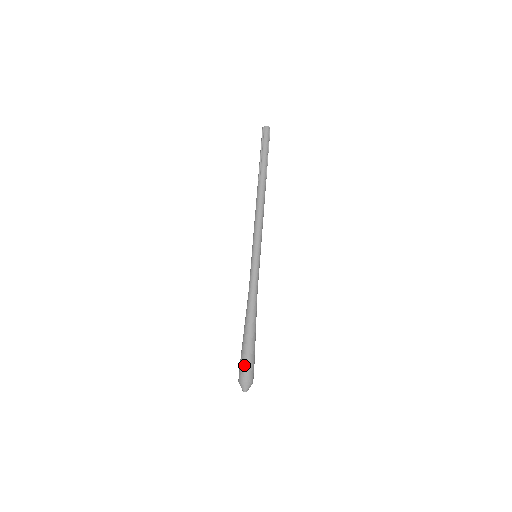
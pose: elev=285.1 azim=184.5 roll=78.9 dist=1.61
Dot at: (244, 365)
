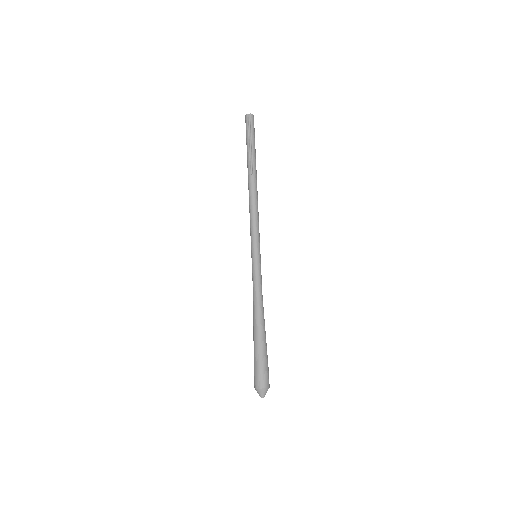
Dot at: (264, 371)
